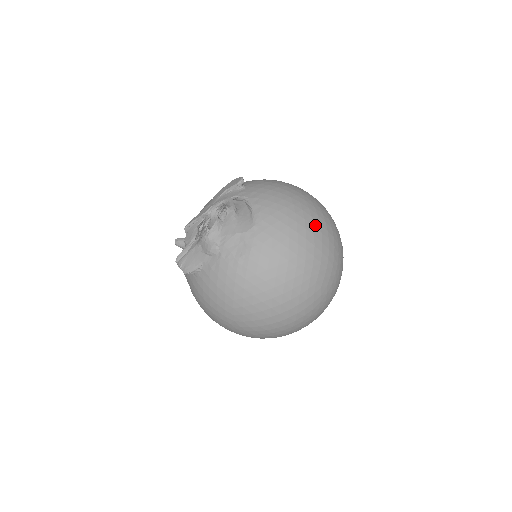
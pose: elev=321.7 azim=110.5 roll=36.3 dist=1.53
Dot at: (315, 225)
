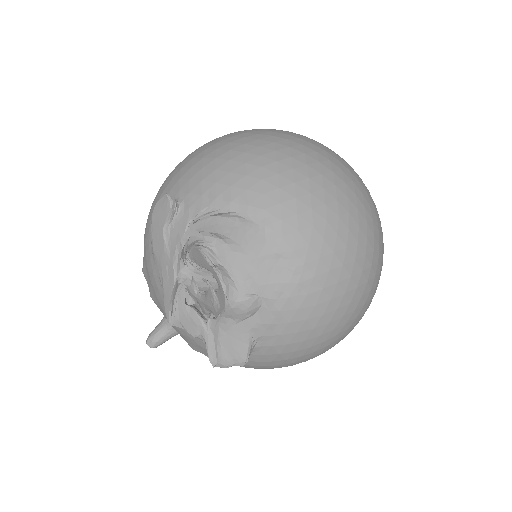
Dot at: (304, 151)
